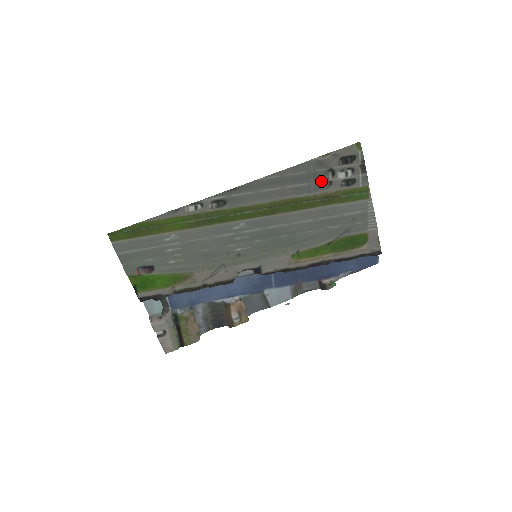
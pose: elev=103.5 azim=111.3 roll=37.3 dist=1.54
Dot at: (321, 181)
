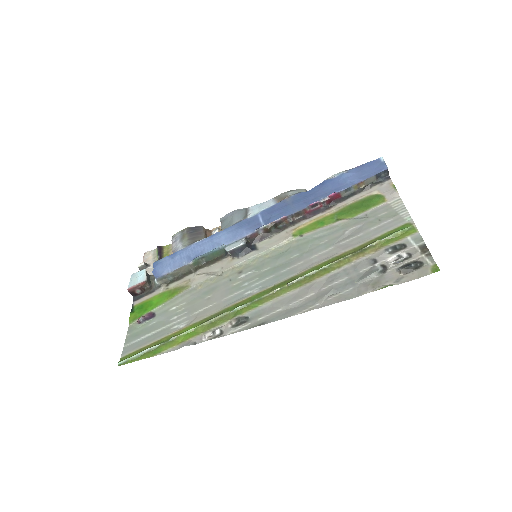
Dot at: (365, 270)
